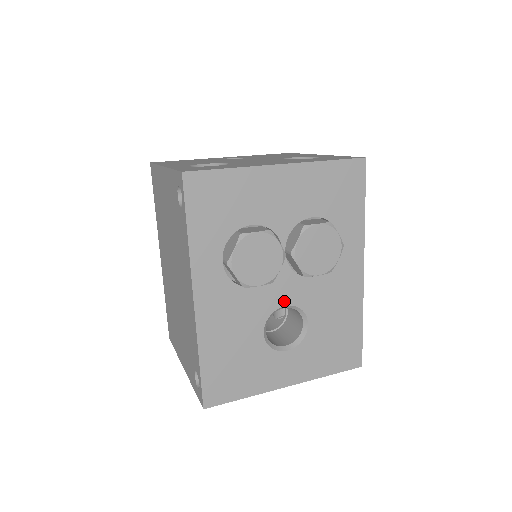
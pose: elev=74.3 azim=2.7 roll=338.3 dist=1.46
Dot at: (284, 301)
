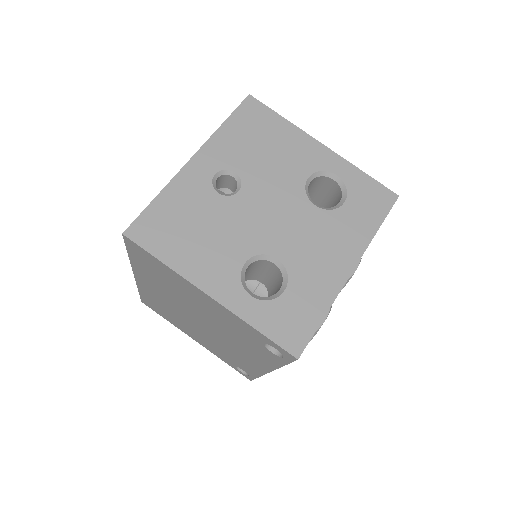
Dot at: occluded
